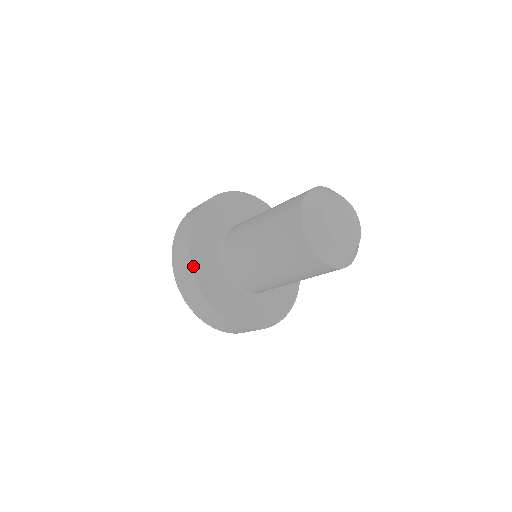
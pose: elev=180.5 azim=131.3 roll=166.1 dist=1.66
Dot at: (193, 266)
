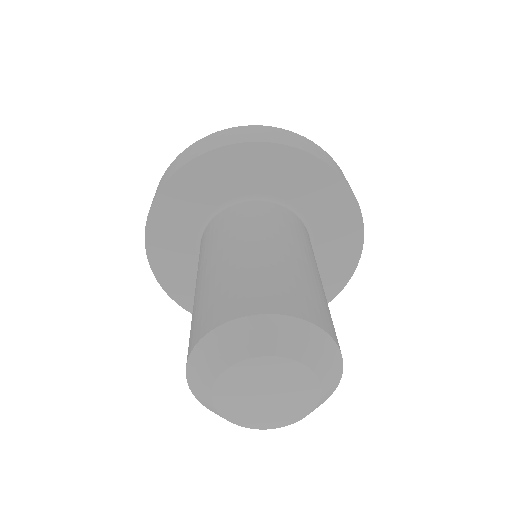
Dot at: (151, 260)
